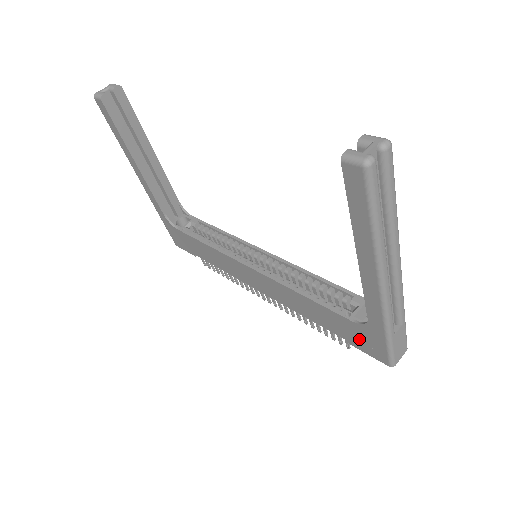
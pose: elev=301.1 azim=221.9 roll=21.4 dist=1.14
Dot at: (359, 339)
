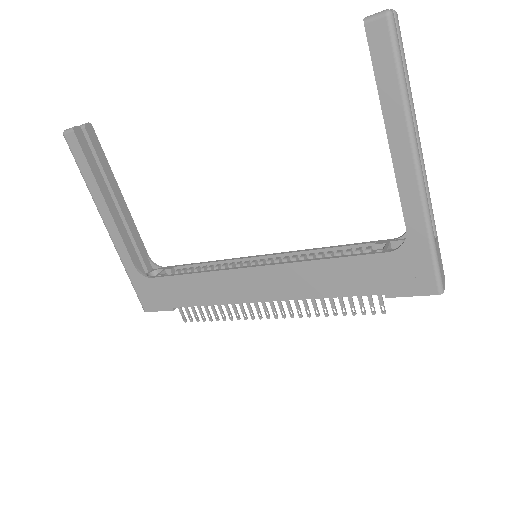
Dot at: (398, 277)
